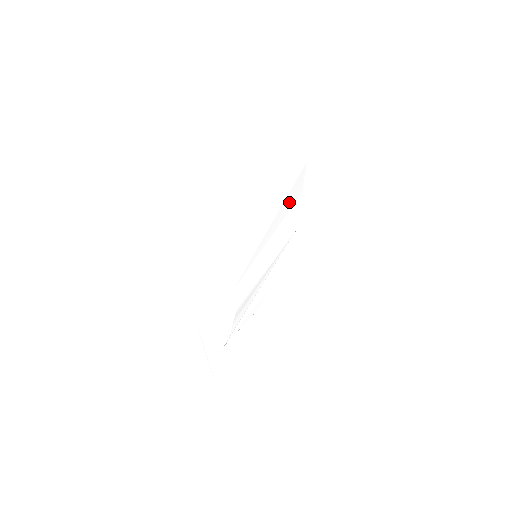
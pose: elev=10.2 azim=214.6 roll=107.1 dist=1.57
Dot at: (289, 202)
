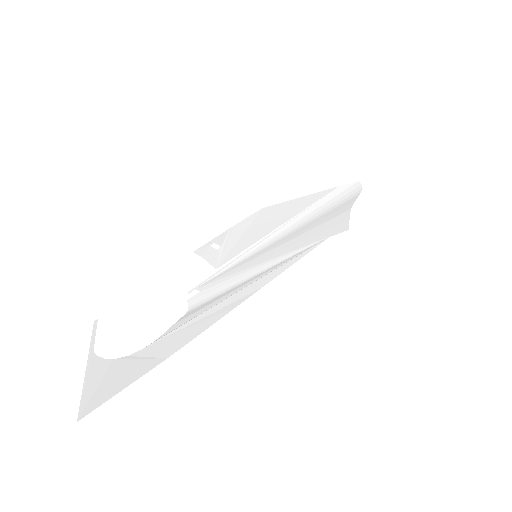
Dot at: (327, 217)
